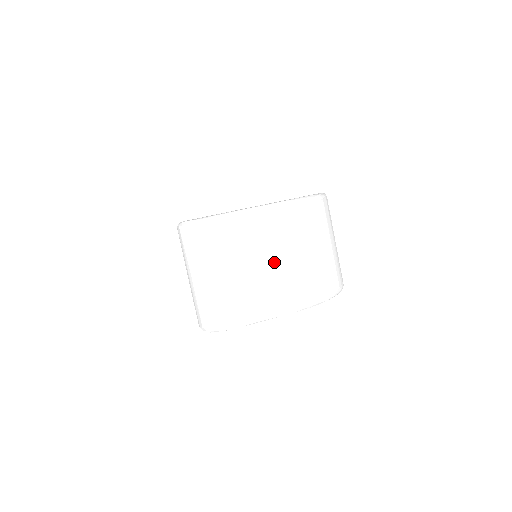
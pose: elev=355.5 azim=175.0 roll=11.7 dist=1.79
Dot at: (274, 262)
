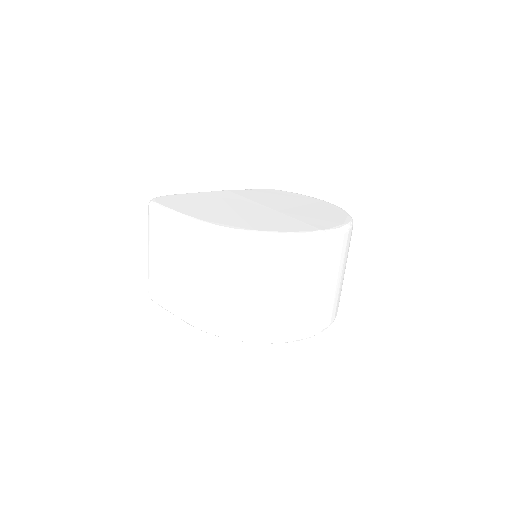
Dot at: (184, 273)
